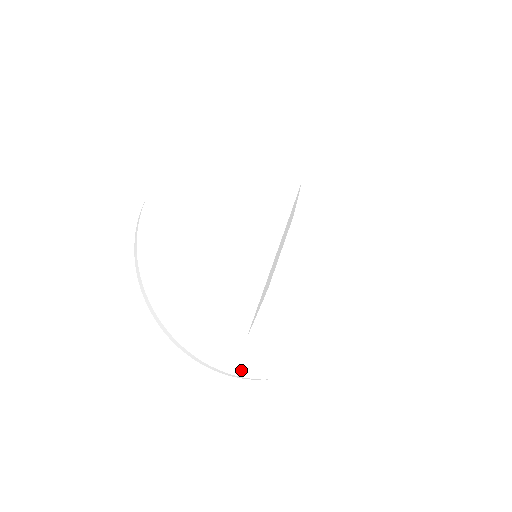
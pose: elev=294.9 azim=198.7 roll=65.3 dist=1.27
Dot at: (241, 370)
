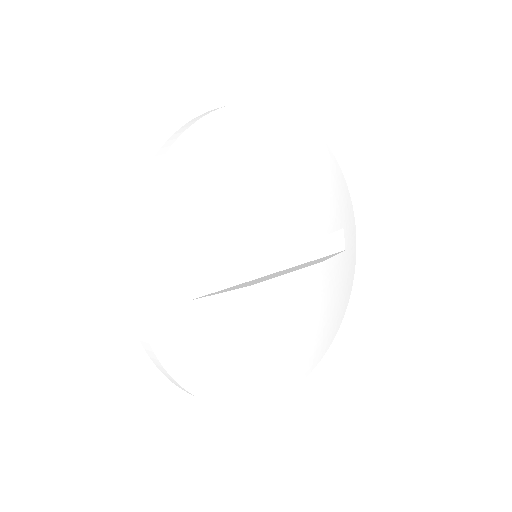
Dot at: (151, 321)
